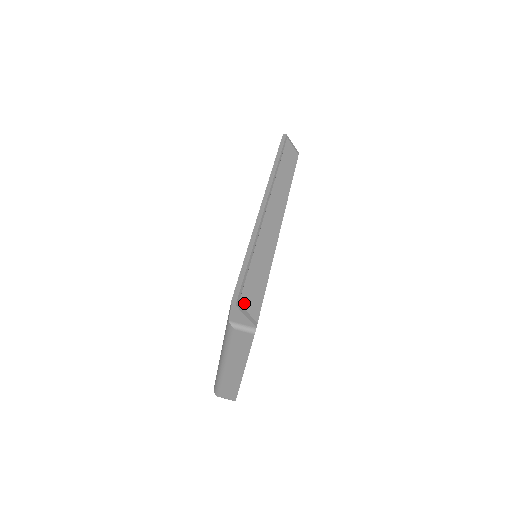
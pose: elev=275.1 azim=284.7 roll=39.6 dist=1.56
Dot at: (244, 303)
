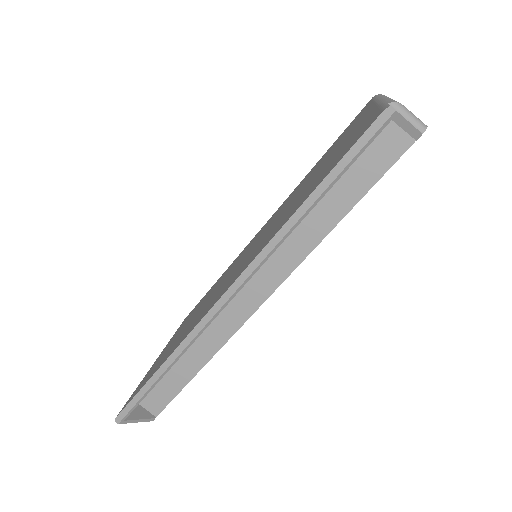
Dot at: (151, 393)
